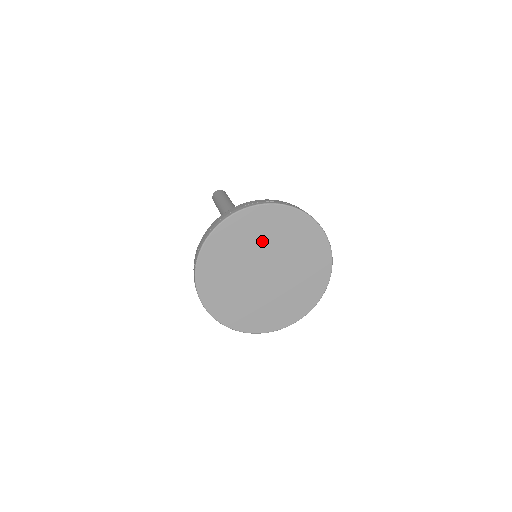
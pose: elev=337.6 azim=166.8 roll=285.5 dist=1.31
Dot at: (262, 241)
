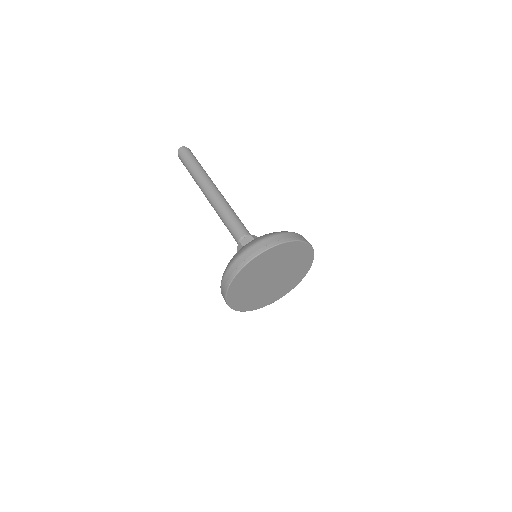
Dot at: (270, 265)
